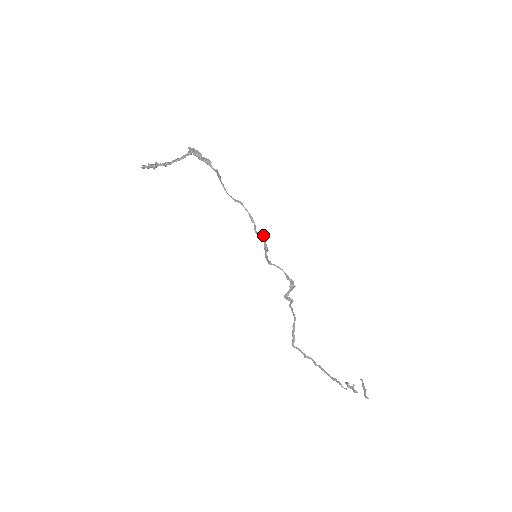
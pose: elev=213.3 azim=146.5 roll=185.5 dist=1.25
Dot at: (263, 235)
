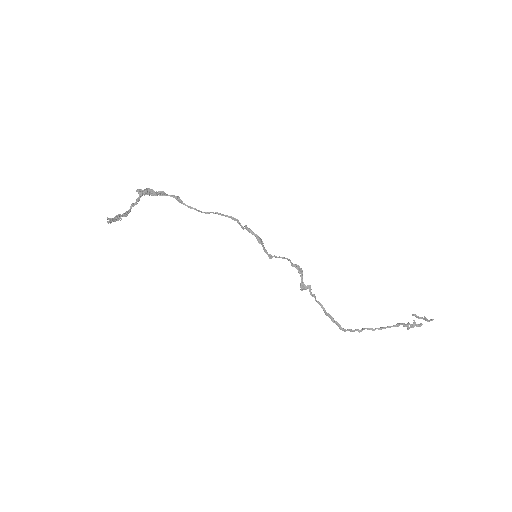
Dot at: (249, 230)
